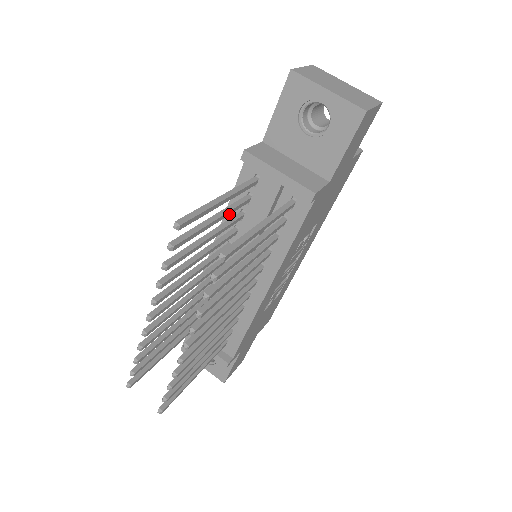
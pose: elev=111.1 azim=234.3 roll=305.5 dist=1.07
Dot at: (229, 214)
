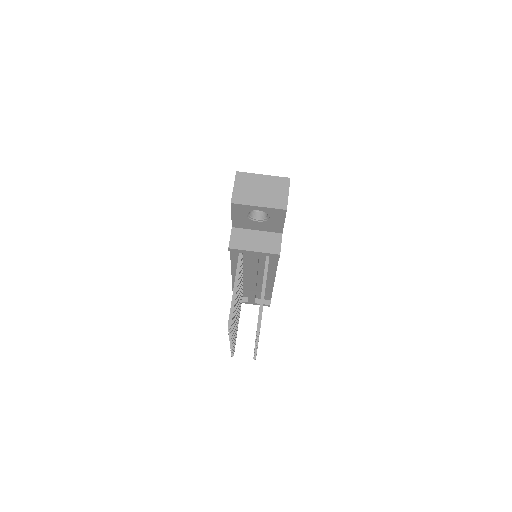
Dot at: occluded
